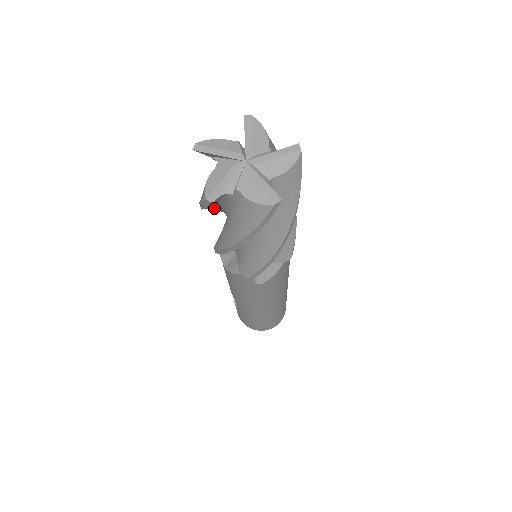
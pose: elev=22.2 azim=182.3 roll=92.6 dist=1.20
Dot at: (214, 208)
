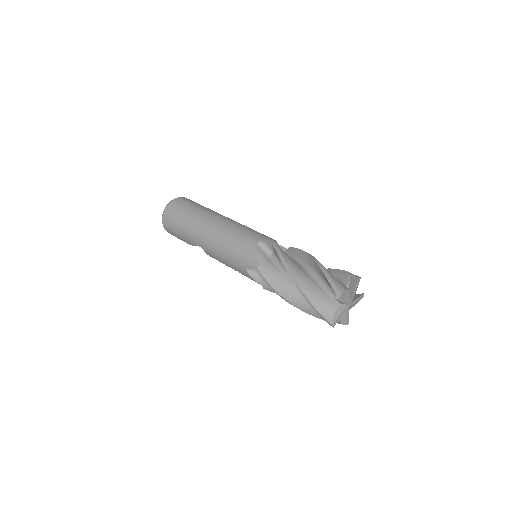
Dot at: occluded
